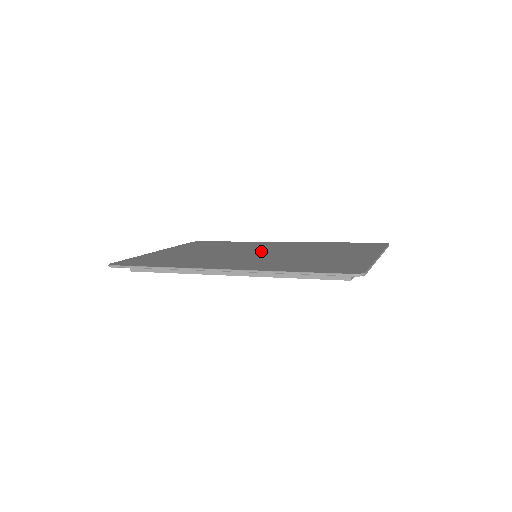
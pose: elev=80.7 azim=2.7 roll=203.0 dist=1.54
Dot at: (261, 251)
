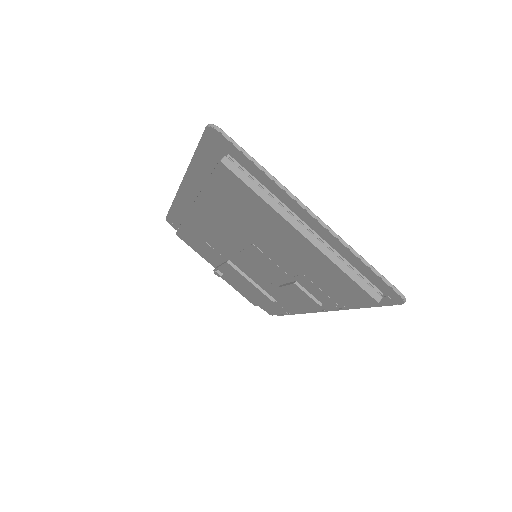
Dot at: occluded
